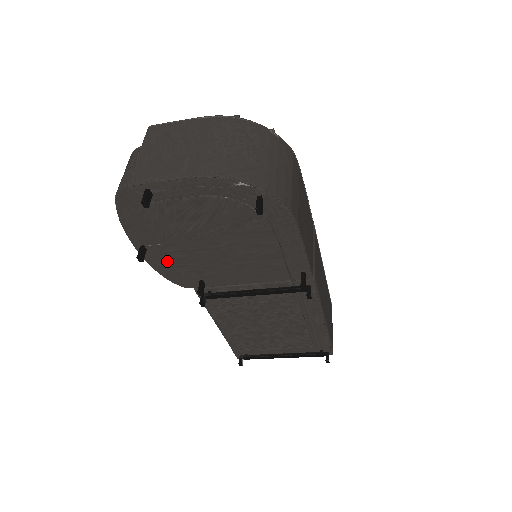
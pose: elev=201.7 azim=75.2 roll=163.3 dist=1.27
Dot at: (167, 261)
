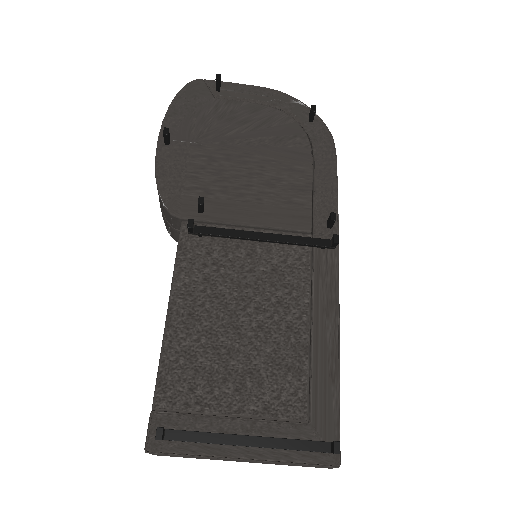
Dot at: (180, 166)
